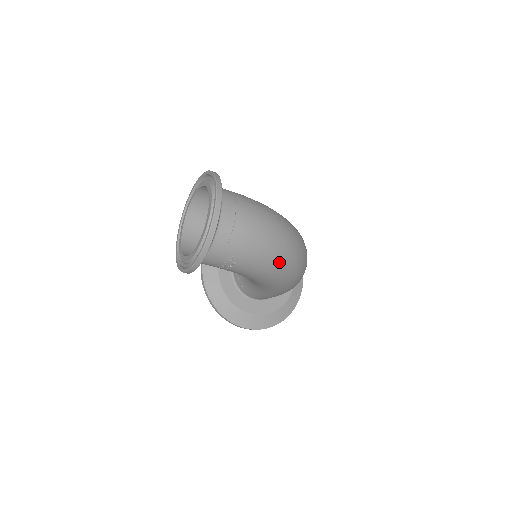
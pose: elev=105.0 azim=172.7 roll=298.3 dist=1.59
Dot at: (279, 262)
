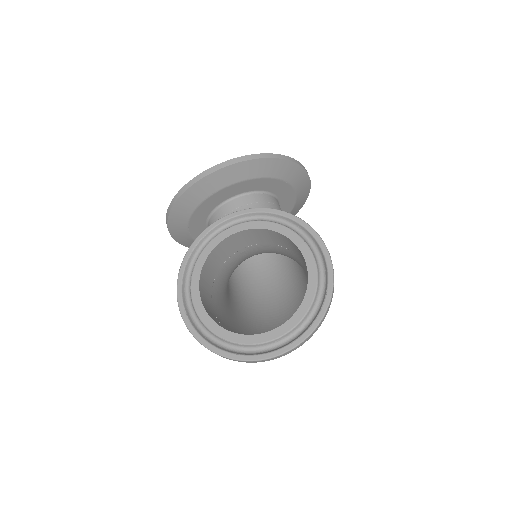
Dot at: occluded
